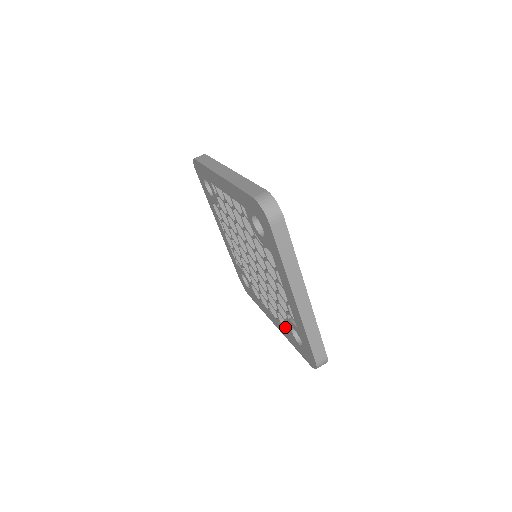
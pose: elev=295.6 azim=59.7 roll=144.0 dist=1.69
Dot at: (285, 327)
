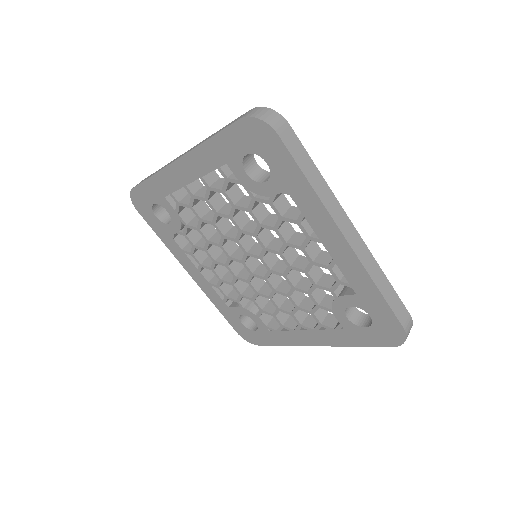
Dot at: (332, 327)
